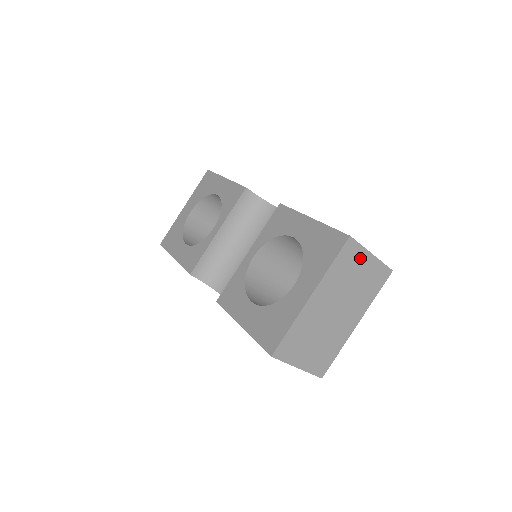
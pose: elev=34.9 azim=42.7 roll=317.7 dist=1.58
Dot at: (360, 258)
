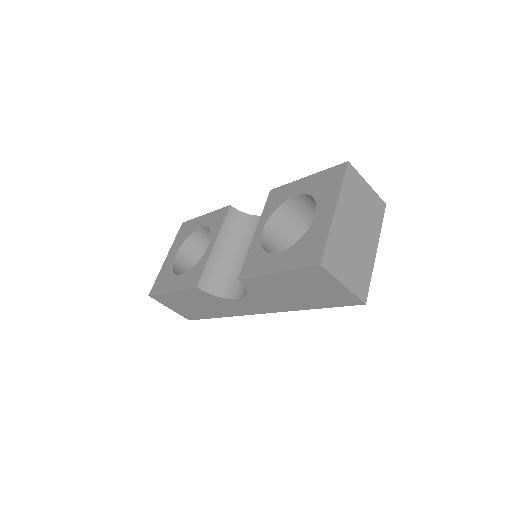
Dot at: (360, 184)
